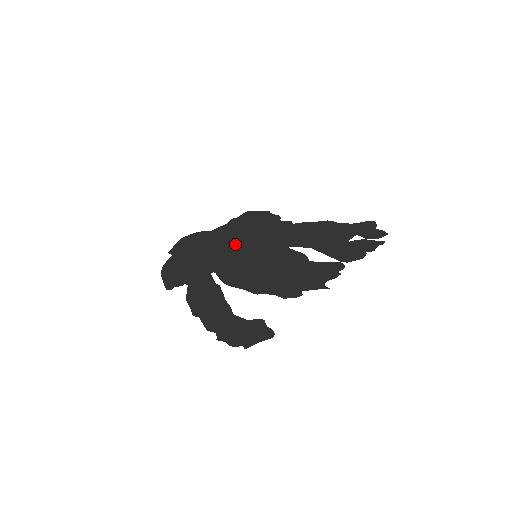
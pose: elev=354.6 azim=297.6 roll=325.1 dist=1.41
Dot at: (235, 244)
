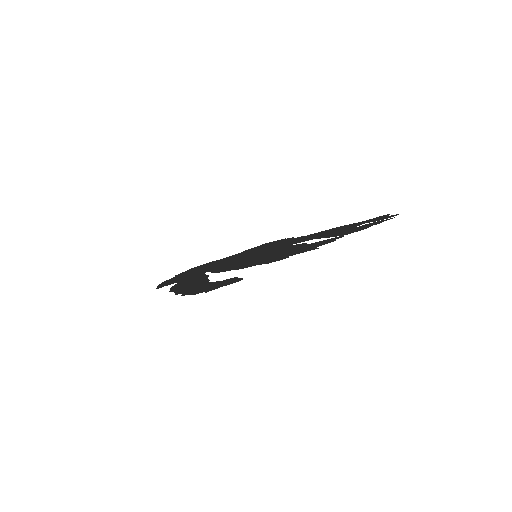
Dot at: (240, 257)
